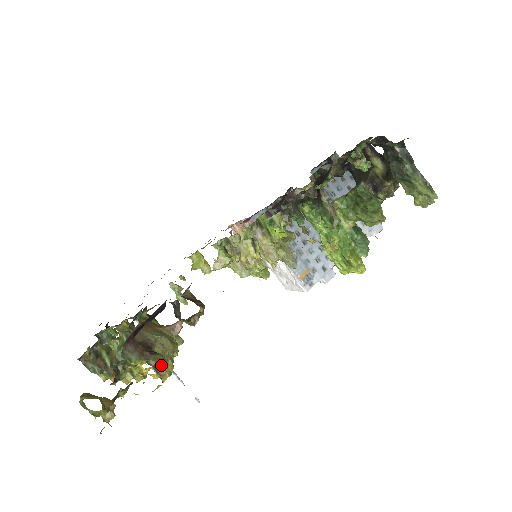
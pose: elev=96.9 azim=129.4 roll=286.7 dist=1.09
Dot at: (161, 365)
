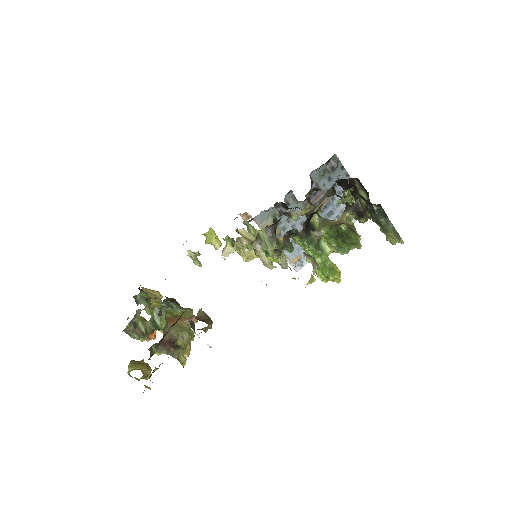
Dot at: (182, 354)
